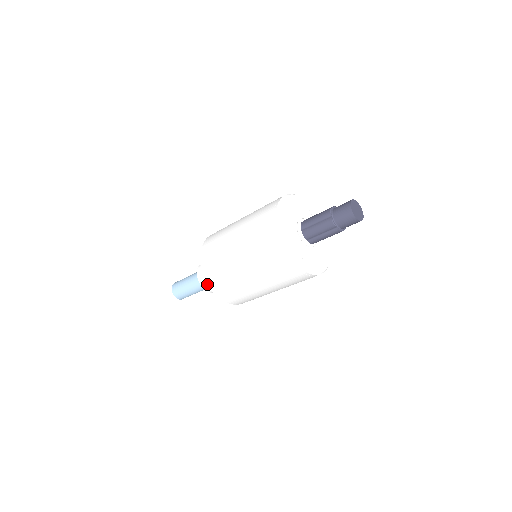
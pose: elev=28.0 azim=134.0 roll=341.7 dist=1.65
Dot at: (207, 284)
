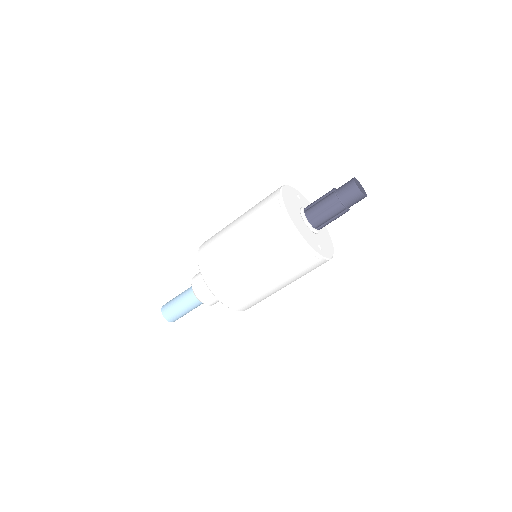
Dot at: occluded
